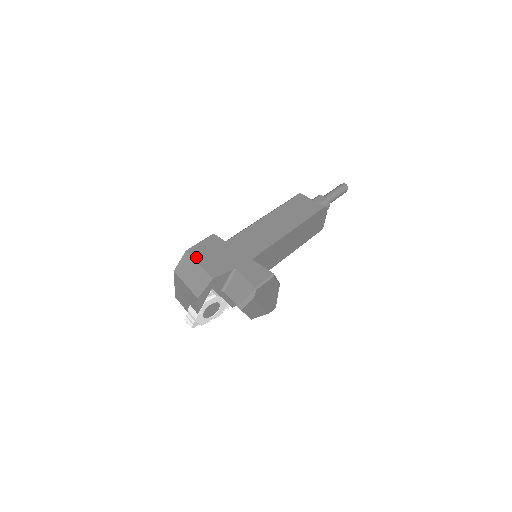
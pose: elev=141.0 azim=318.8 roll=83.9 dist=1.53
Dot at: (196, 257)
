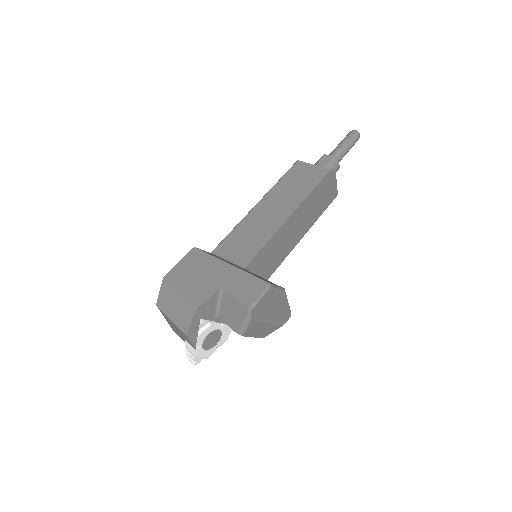
Dot at: (175, 284)
